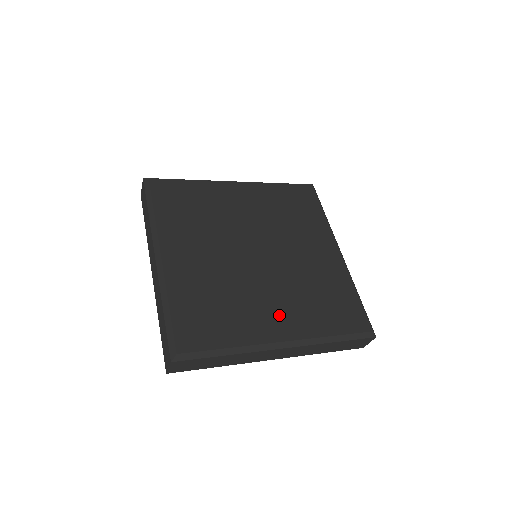
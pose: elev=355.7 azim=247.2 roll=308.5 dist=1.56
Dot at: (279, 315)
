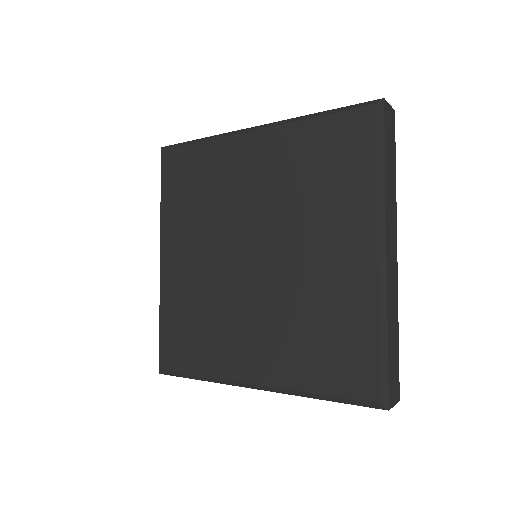
Dot at: (255, 349)
